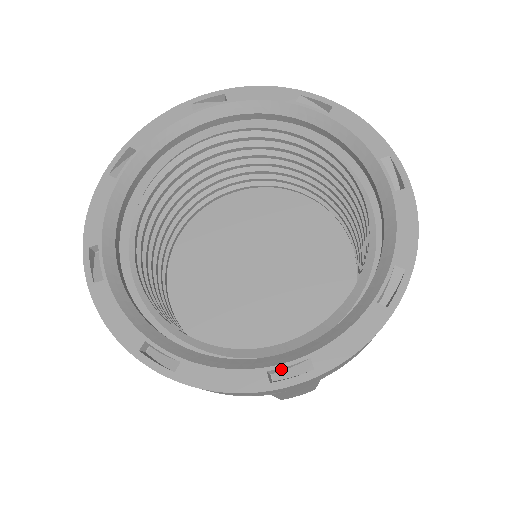
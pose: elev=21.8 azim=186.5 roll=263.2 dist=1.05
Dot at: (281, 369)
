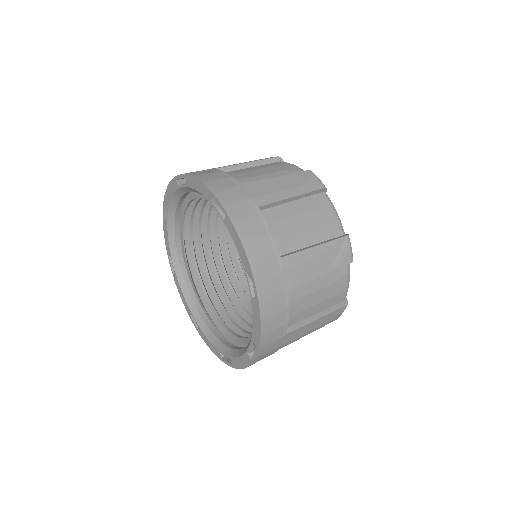
Dot at: (251, 349)
